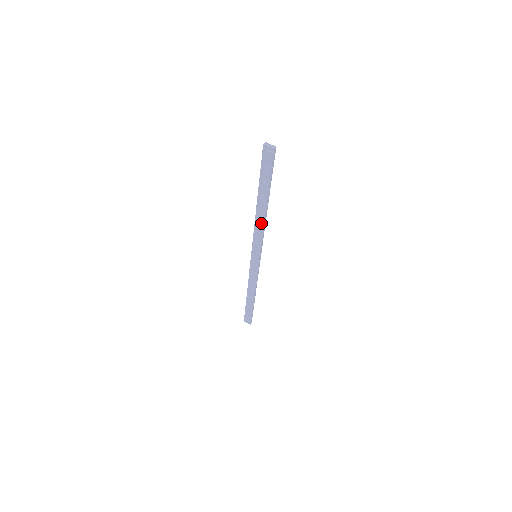
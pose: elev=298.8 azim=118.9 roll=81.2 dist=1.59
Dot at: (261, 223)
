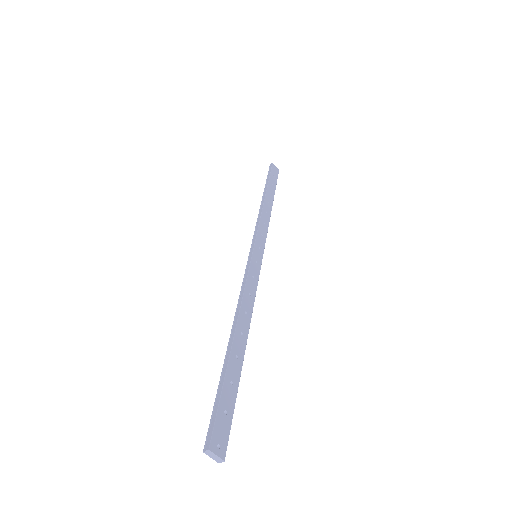
Dot at: occluded
